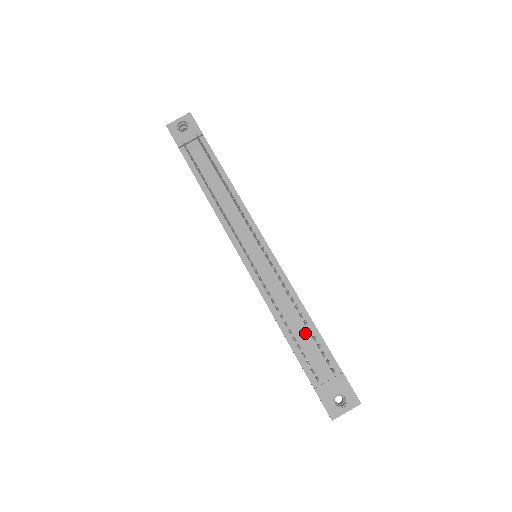
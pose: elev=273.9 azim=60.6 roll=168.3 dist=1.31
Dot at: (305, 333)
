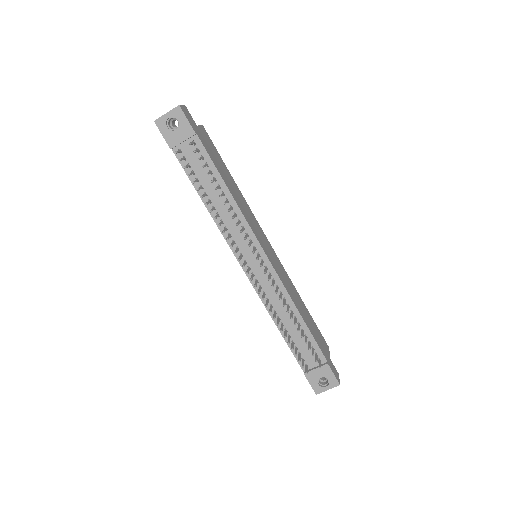
Dot at: (298, 332)
